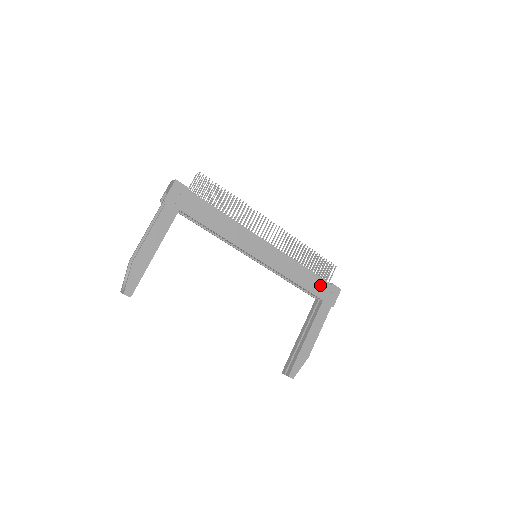
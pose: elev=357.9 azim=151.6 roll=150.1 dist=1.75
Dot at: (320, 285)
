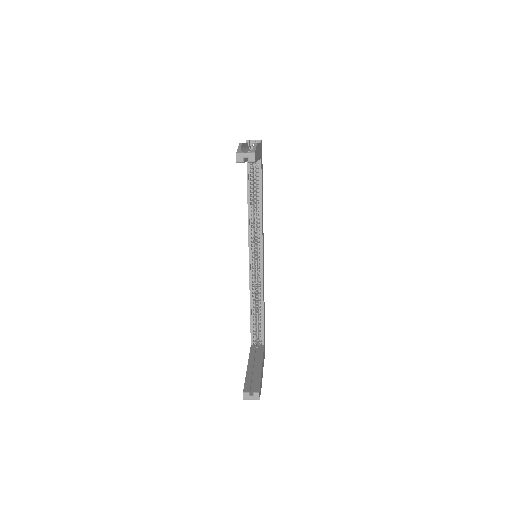
Dot at: (264, 329)
